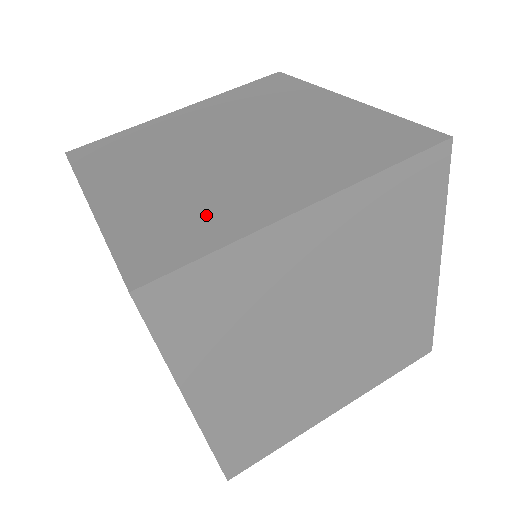
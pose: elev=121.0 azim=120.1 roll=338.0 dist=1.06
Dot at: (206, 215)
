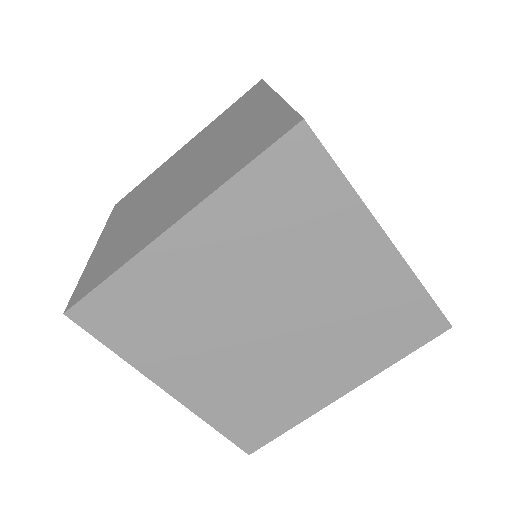
Dot at: (128, 245)
